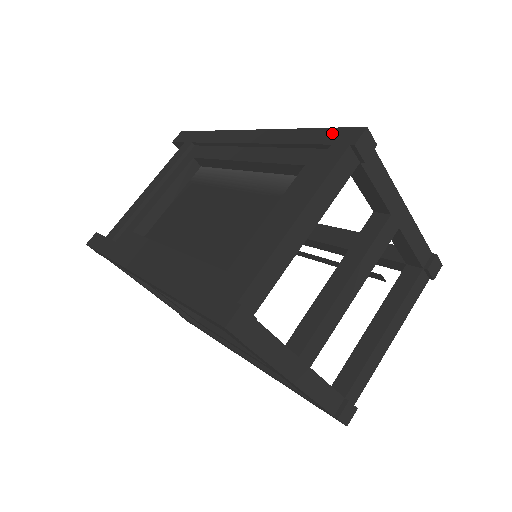
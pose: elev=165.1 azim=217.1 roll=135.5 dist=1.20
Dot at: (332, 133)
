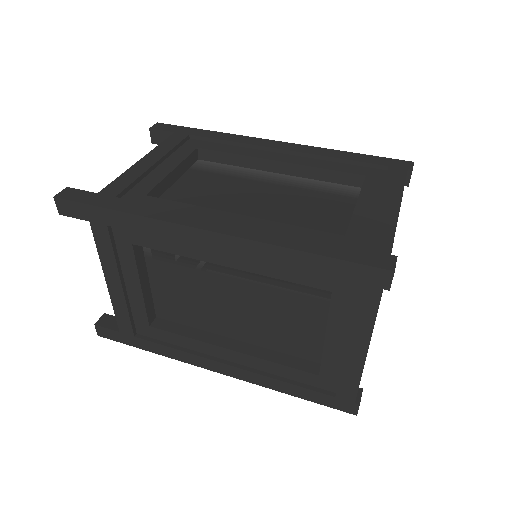
Dot at: (350, 269)
